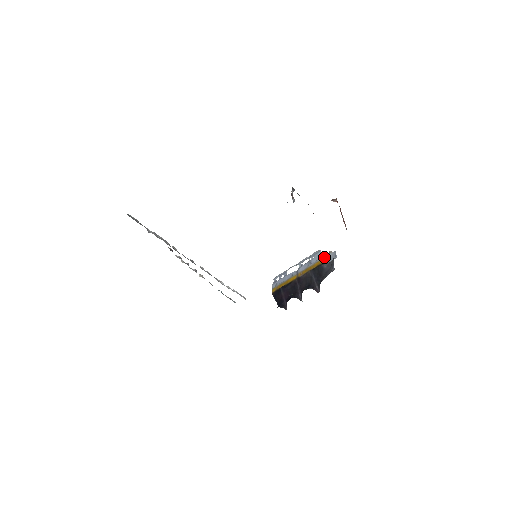
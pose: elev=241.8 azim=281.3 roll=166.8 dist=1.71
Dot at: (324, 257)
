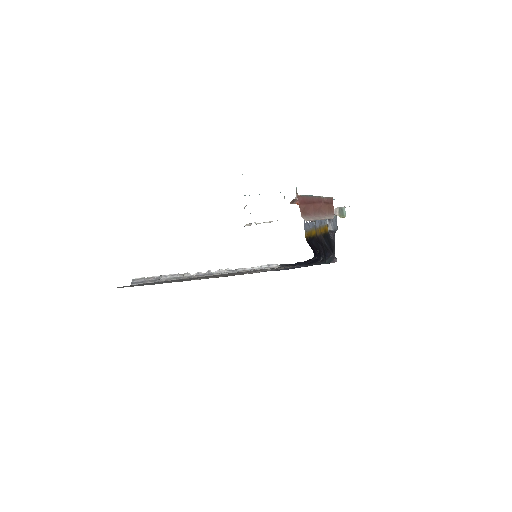
Dot at: occluded
